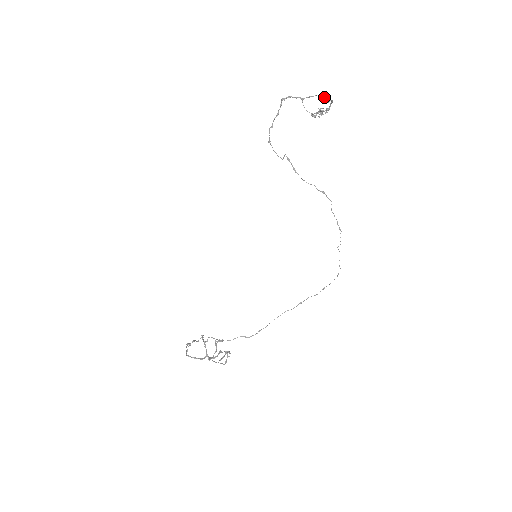
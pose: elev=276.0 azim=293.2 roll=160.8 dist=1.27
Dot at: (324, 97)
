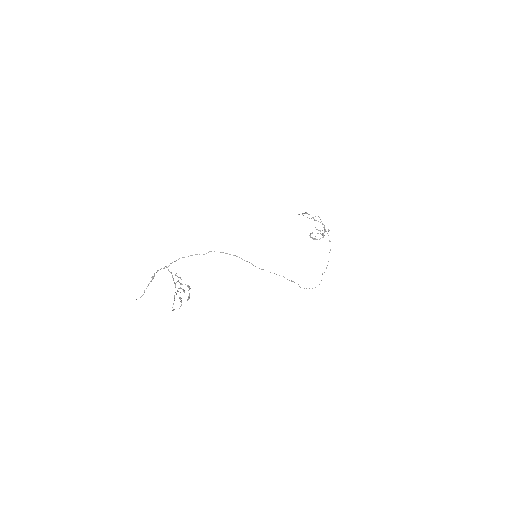
Dot at: occluded
